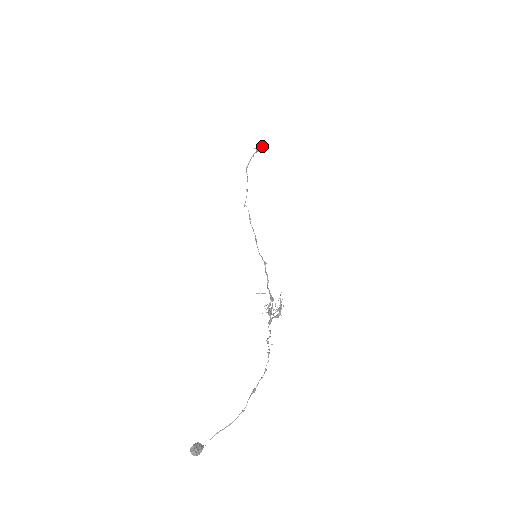
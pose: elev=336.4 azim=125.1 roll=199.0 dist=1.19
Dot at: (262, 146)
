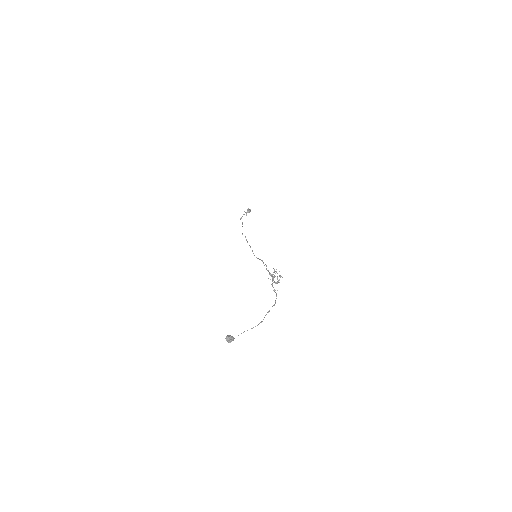
Dot at: (249, 212)
